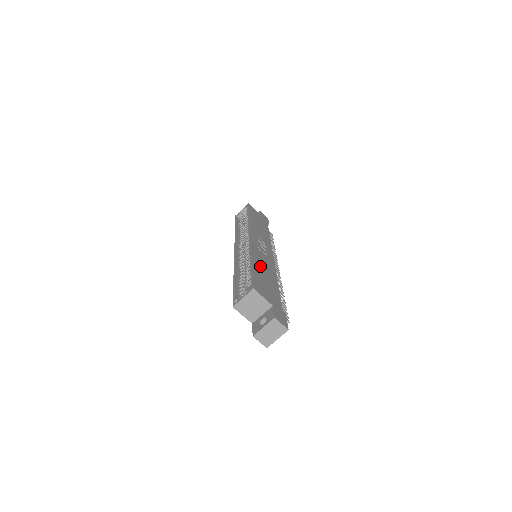
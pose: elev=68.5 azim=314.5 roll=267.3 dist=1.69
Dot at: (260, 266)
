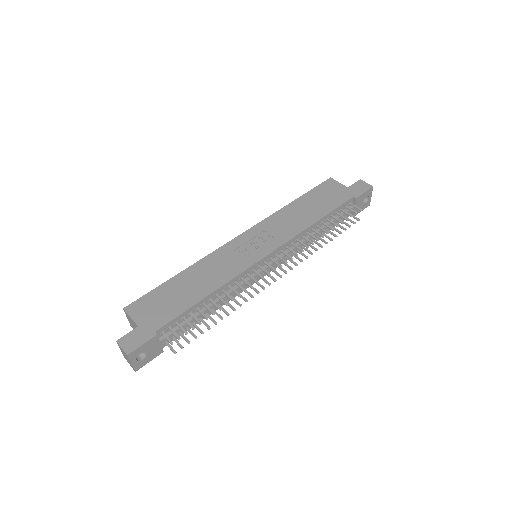
Dot at: (194, 276)
